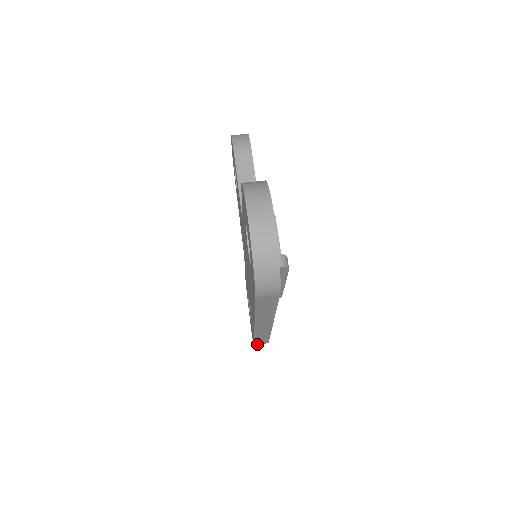
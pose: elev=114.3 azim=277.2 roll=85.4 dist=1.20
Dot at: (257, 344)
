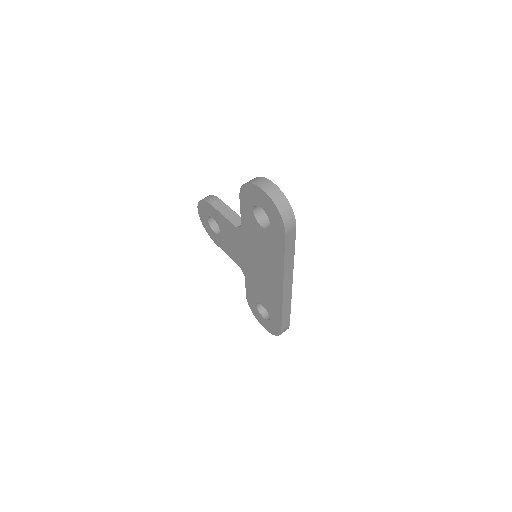
Dot at: (283, 331)
